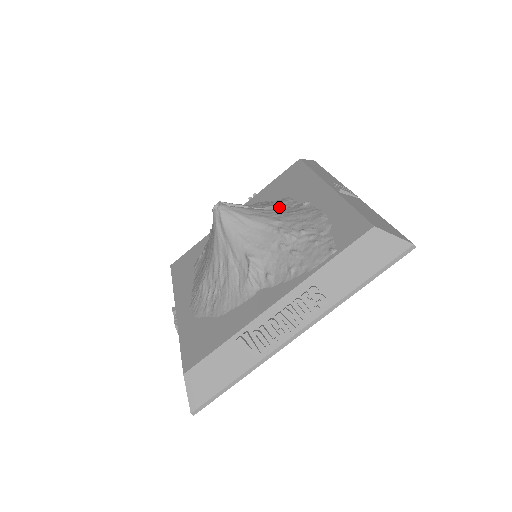
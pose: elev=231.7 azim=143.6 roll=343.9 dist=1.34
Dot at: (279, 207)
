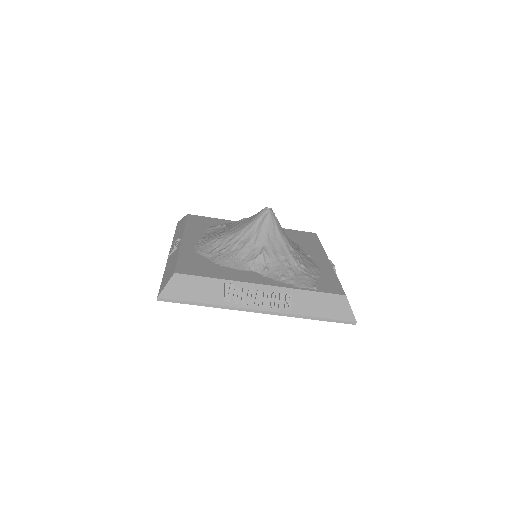
Dot at: occluded
